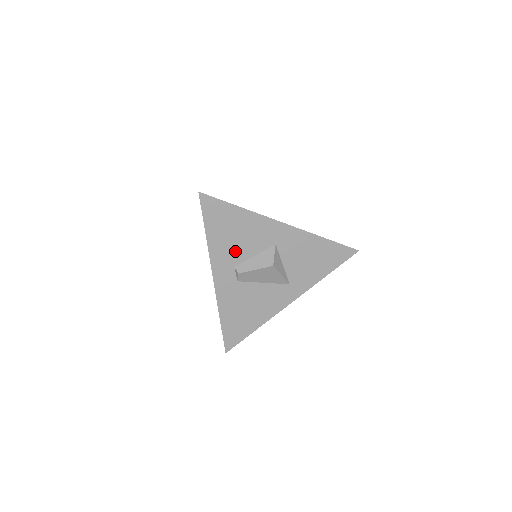
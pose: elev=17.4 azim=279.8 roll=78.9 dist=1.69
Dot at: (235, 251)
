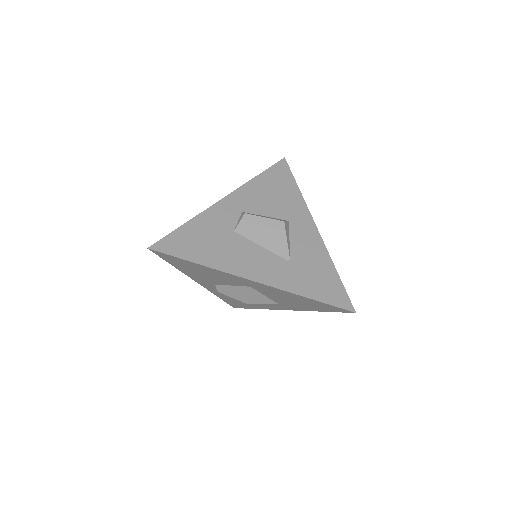
Dot at: (210, 279)
